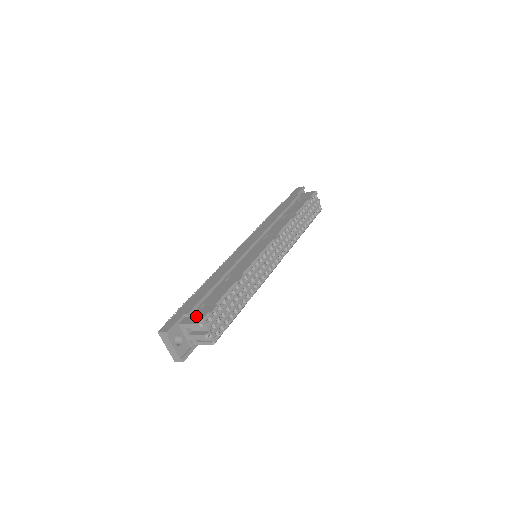
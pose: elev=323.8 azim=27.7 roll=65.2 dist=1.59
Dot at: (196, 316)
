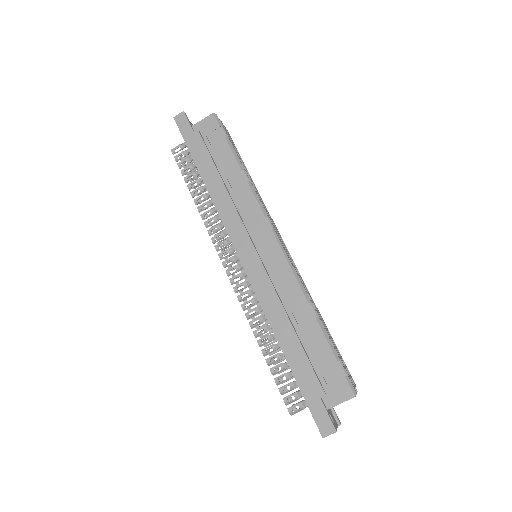
Dot at: (337, 390)
